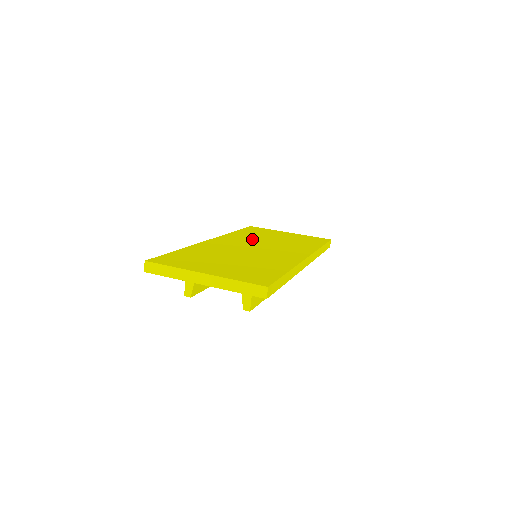
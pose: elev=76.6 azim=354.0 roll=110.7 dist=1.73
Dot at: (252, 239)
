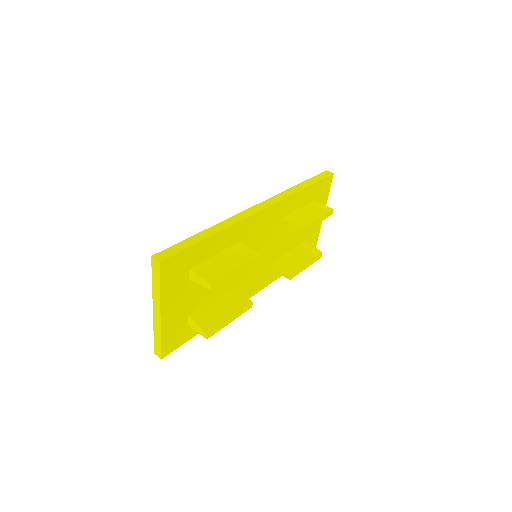
Dot at: occluded
